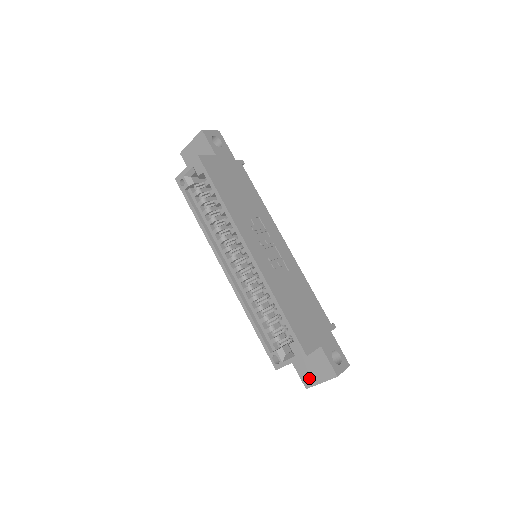
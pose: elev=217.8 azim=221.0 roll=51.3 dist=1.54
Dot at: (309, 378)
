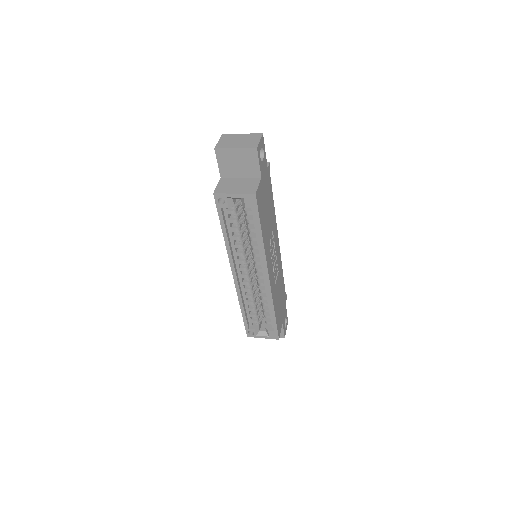
Dot at: occluded
